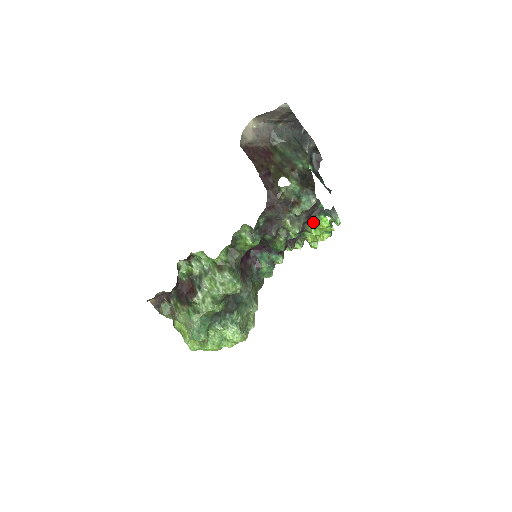
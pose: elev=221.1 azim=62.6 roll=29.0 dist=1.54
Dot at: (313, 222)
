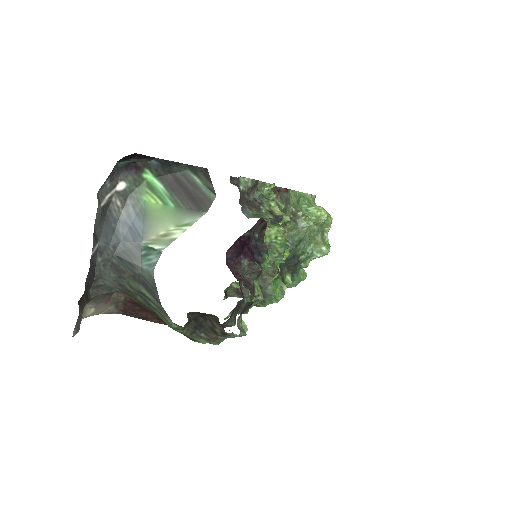
Dot at: occluded
